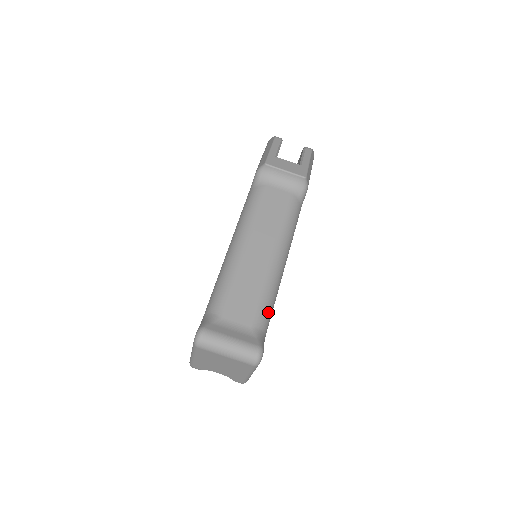
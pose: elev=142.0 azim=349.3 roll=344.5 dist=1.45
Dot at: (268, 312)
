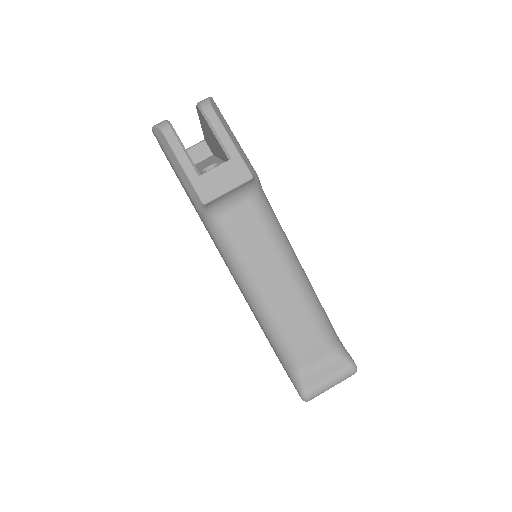
Dot at: (328, 325)
